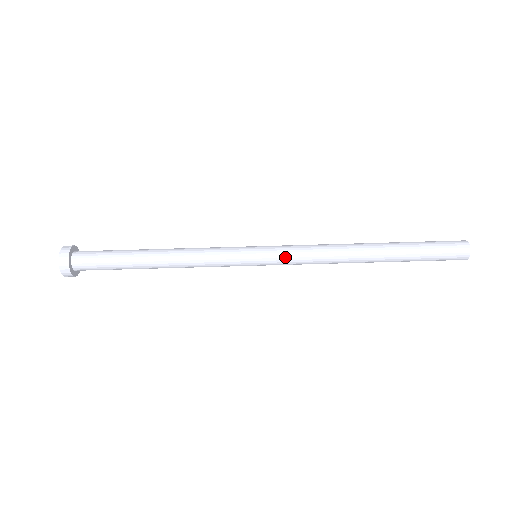
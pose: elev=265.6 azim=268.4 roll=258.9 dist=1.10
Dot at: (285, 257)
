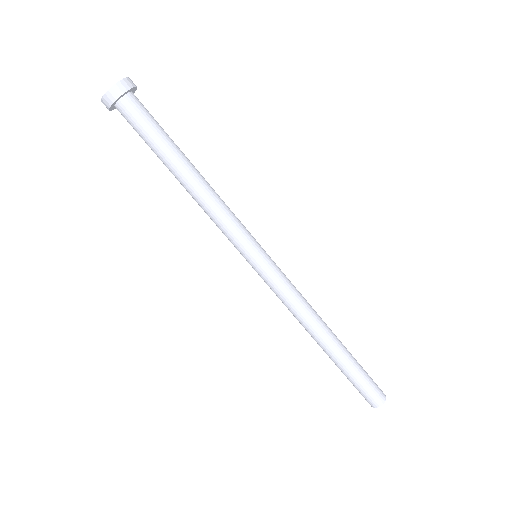
Dot at: (278, 278)
